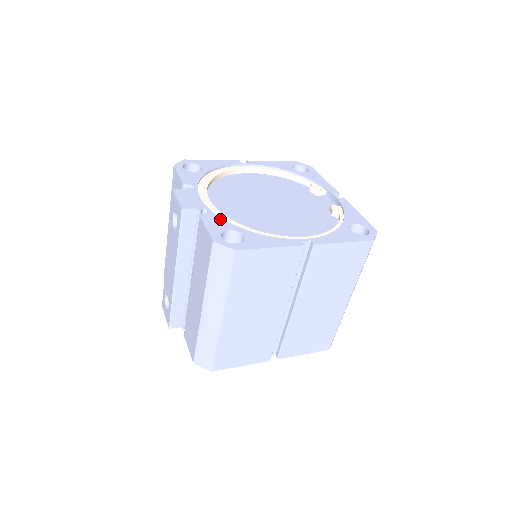
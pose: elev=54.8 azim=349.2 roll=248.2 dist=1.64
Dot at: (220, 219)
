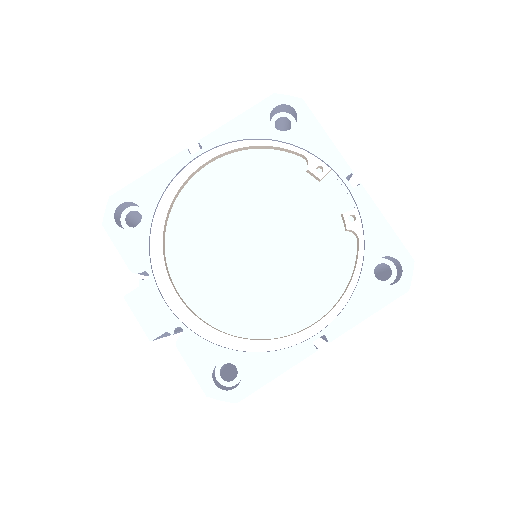
Dot at: (202, 342)
